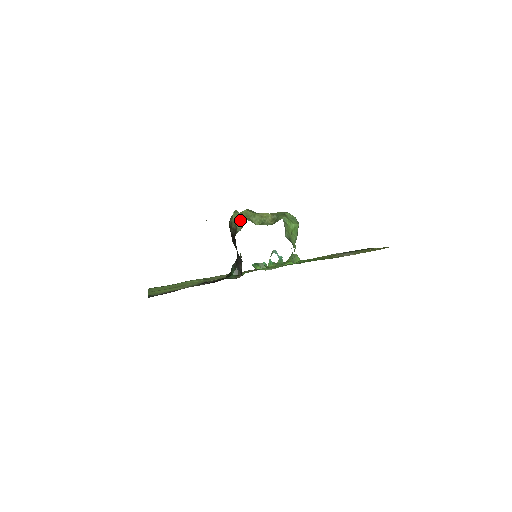
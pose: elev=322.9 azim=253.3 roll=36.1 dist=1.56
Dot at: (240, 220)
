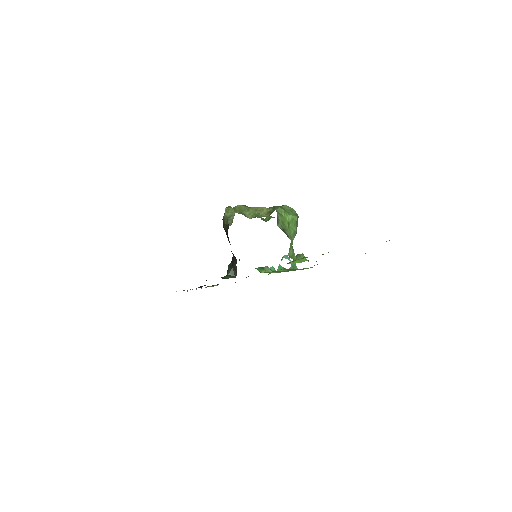
Dot at: (232, 214)
